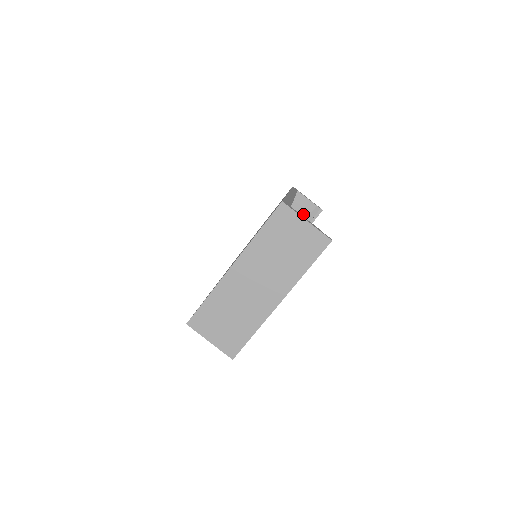
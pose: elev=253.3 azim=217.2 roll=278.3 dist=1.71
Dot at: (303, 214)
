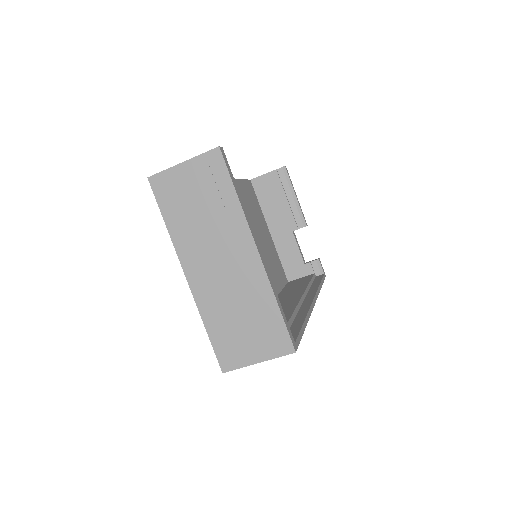
Dot at: (276, 188)
